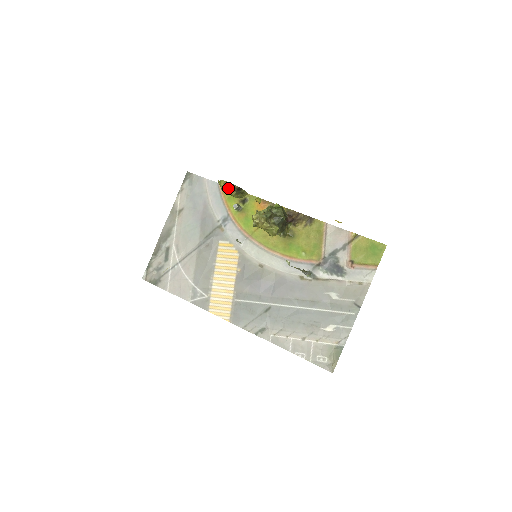
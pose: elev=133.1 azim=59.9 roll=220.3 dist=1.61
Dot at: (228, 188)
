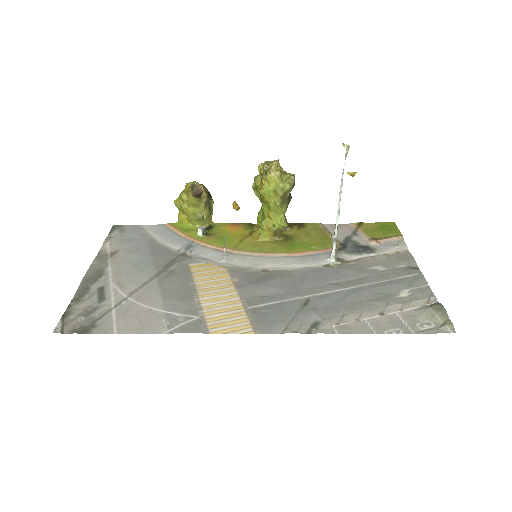
Dot at: (197, 191)
